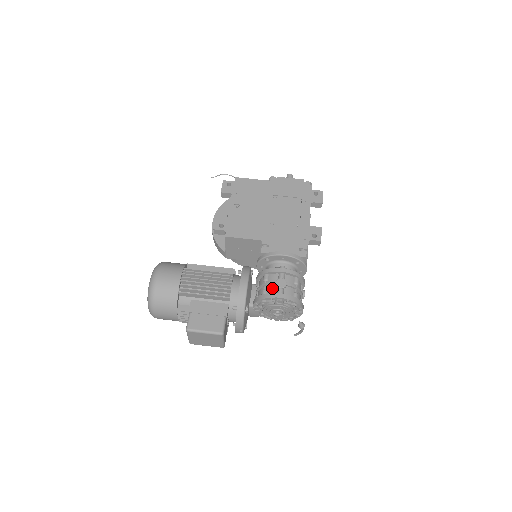
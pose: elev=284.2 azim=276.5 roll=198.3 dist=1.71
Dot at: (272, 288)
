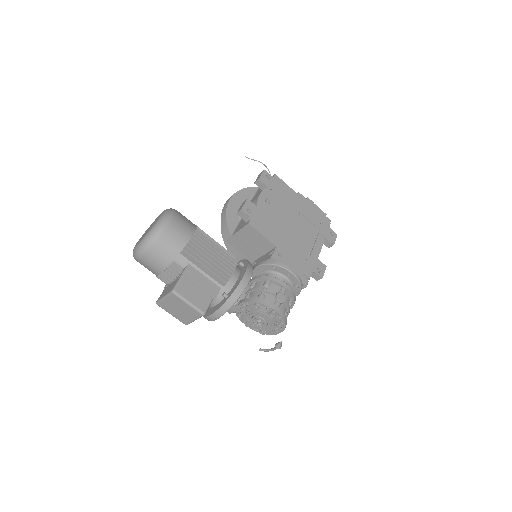
Dot at: (271, 297)
